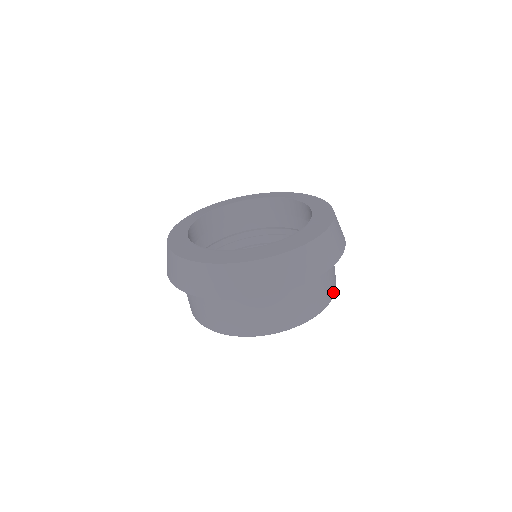
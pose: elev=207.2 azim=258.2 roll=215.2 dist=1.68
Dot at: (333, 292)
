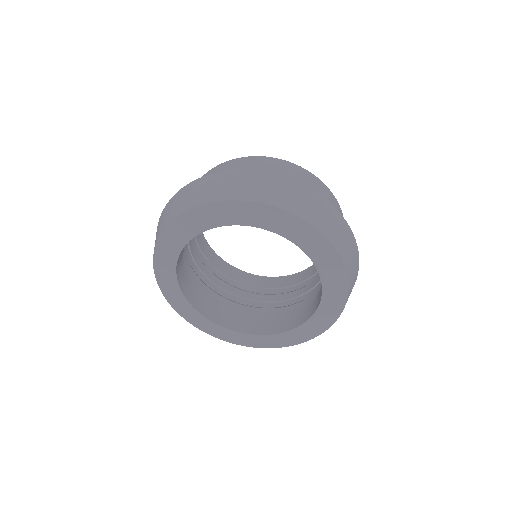
Dot at: occluded
